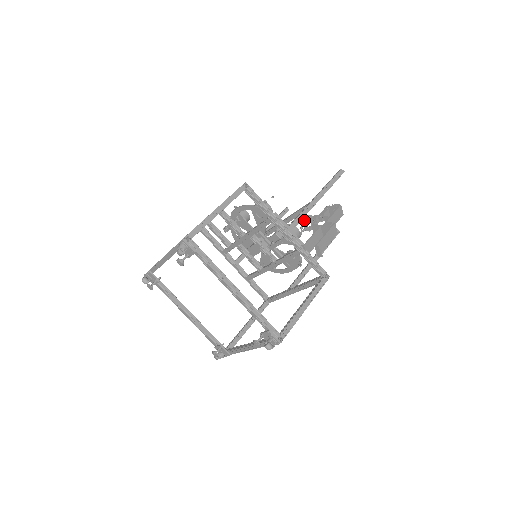
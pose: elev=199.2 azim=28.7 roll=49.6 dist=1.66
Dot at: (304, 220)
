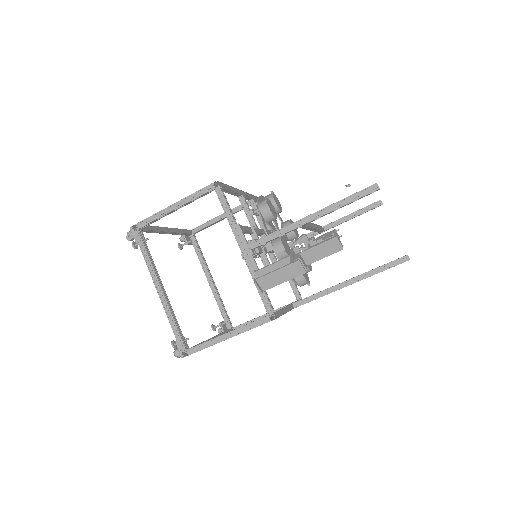
Dot at: (298, 238)
